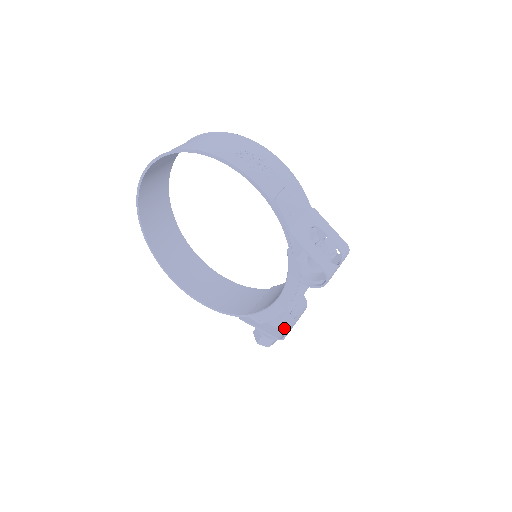
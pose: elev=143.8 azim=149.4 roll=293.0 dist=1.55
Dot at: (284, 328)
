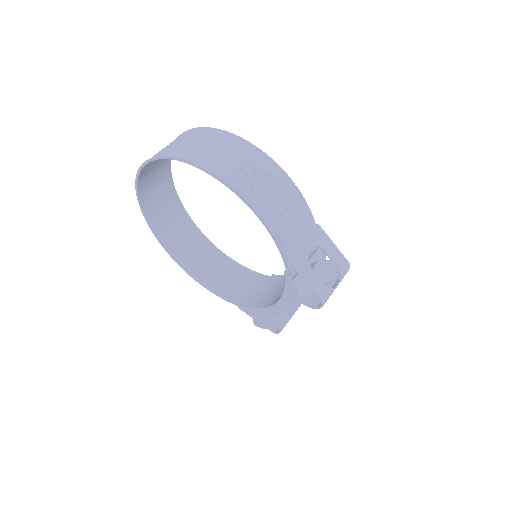
Dot at: (279, 326)
